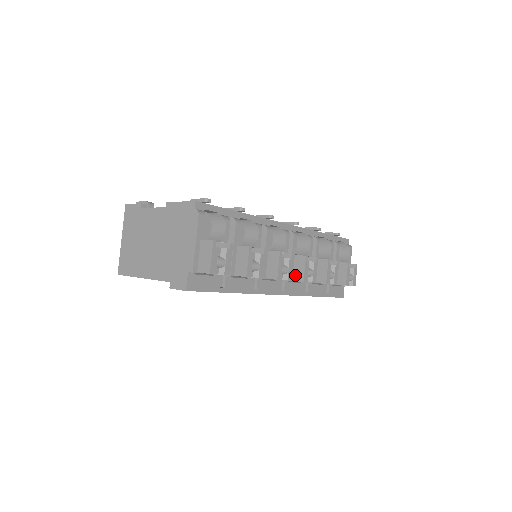
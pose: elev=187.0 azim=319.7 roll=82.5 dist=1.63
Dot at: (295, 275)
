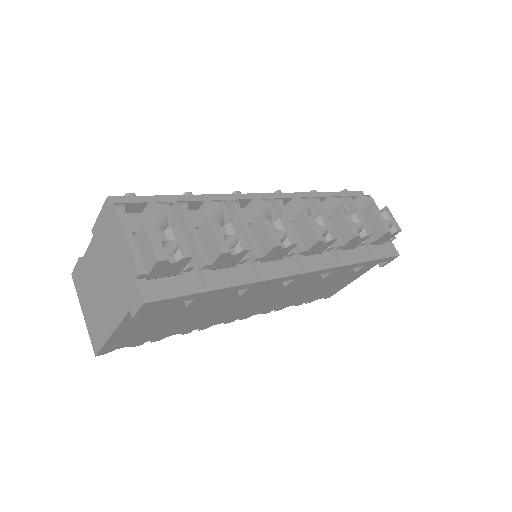
Dot at: (306, 242)
